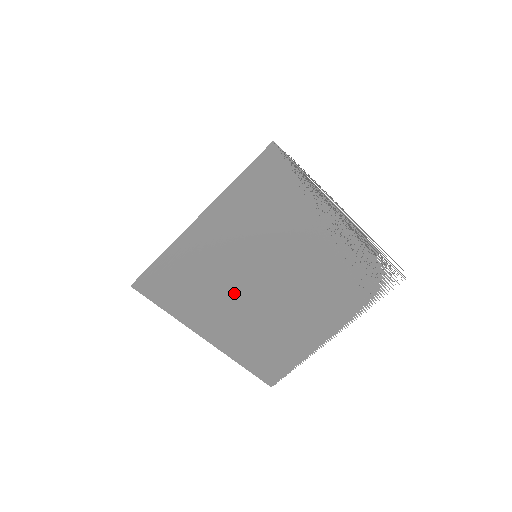
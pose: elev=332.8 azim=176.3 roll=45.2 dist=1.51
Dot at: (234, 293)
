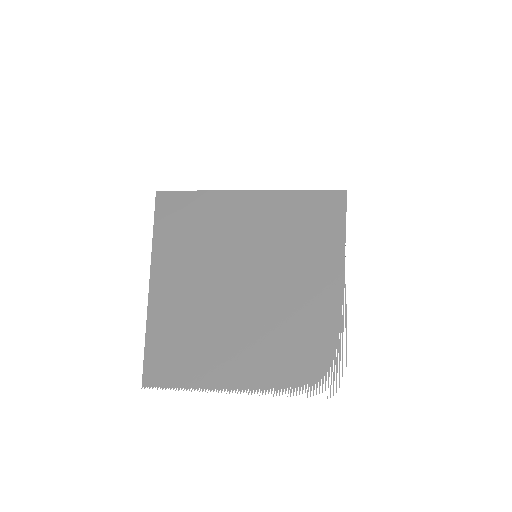
Dot at: (211, 269)
